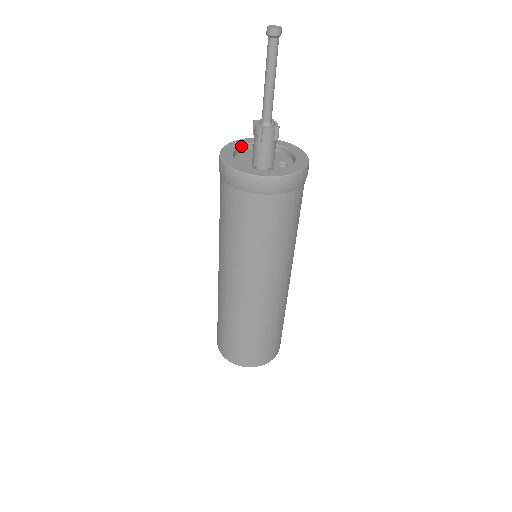
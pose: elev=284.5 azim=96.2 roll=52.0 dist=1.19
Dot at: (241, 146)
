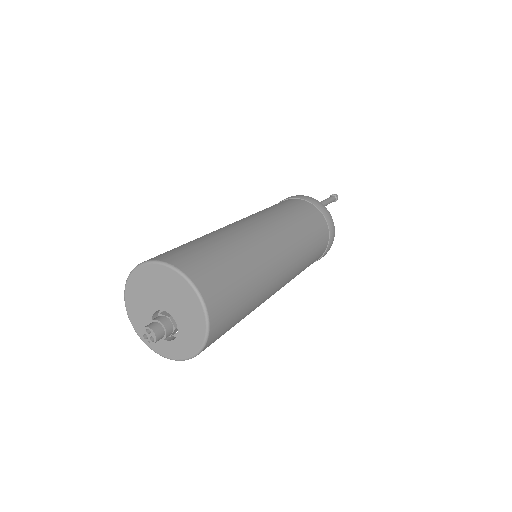
Dot at: occluded
